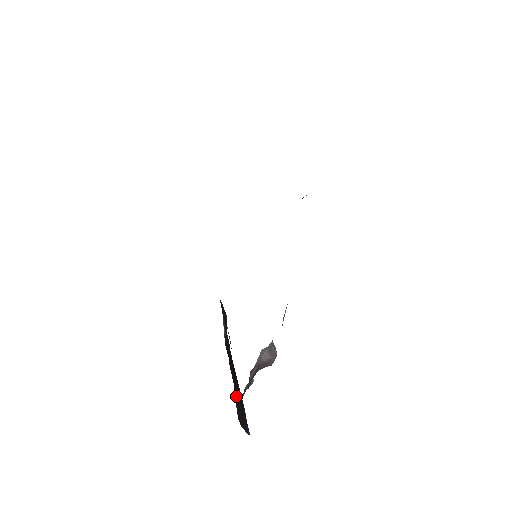
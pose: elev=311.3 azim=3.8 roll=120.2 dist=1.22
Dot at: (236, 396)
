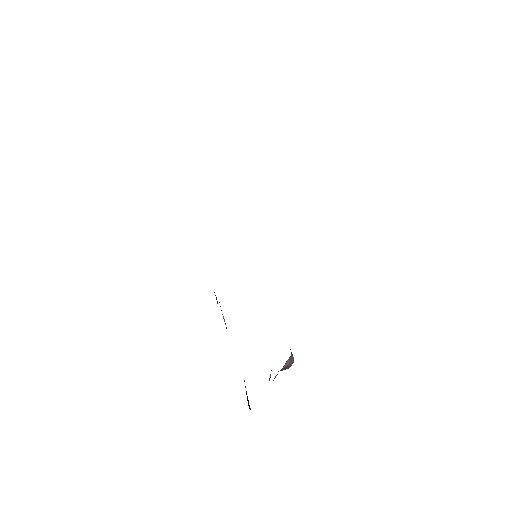
Dot at: occluded
